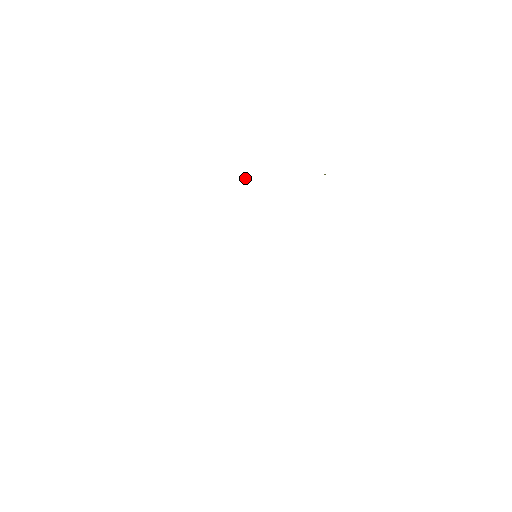
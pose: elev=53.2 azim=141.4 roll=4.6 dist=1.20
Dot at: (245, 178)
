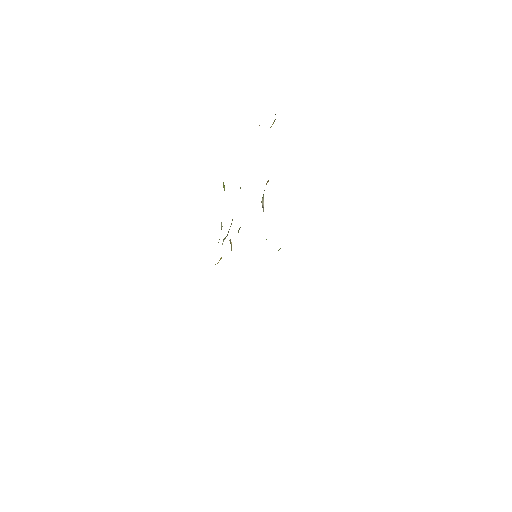
Dot at: occluded
